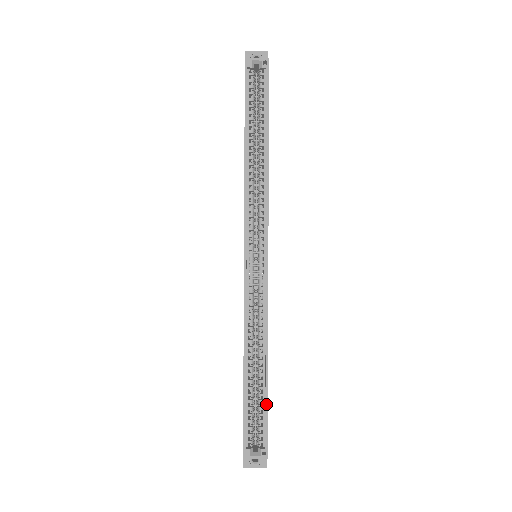
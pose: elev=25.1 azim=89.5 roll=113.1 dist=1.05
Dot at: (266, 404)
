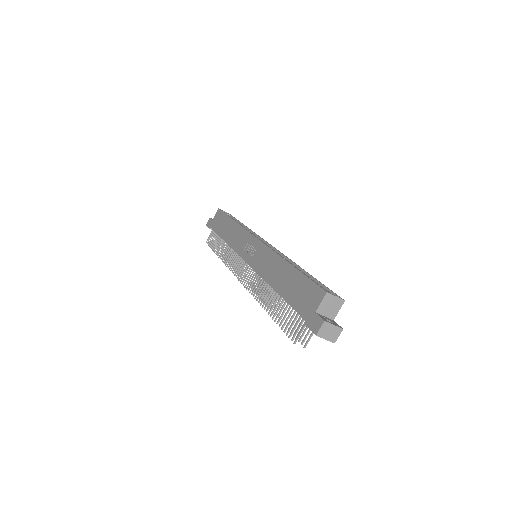
Dot at: (319, 281)
